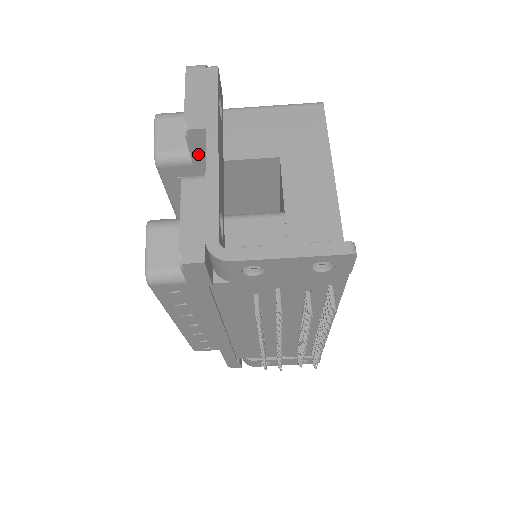
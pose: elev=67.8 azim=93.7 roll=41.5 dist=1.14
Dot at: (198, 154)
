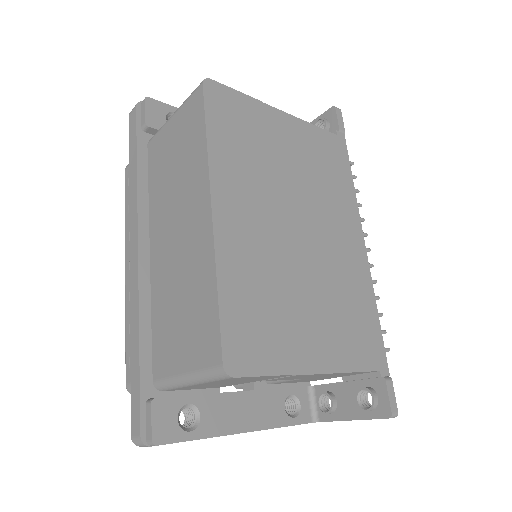
Dot at: occluded
